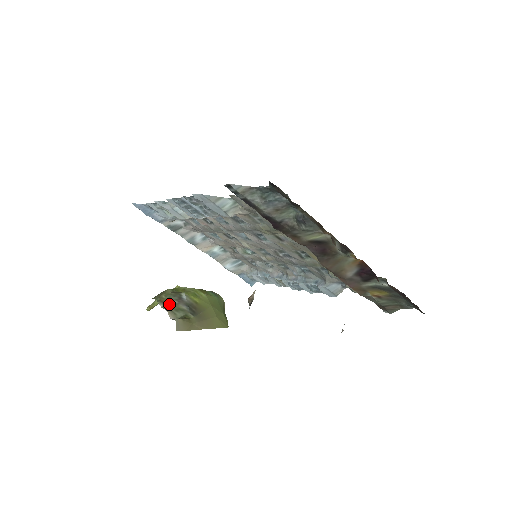
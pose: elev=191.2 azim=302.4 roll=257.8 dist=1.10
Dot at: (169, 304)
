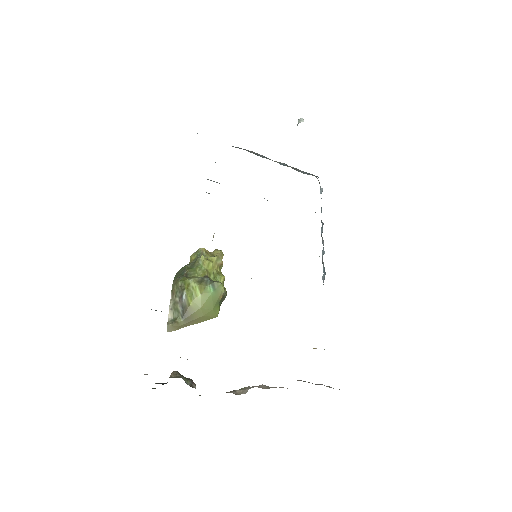
Dot at: (174, 300)
